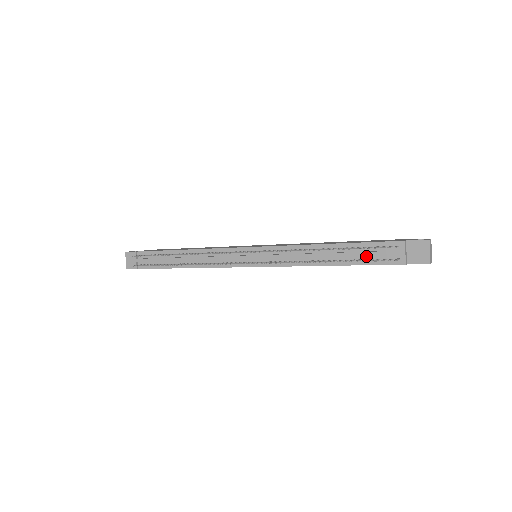
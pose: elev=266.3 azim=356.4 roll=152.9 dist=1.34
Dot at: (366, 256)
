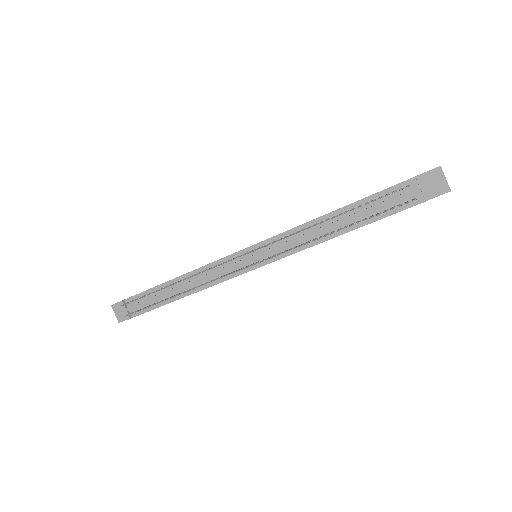
Dot at: (378, 209)
